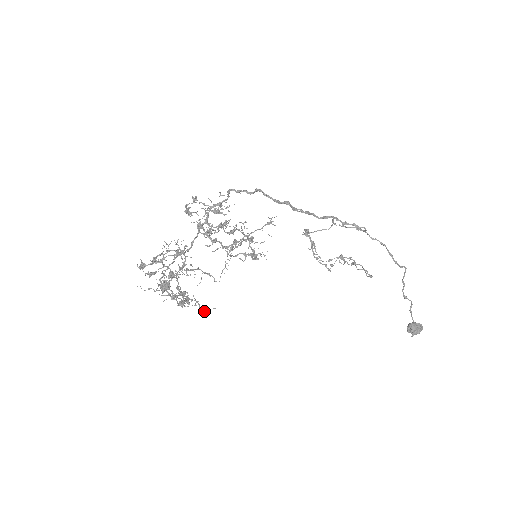
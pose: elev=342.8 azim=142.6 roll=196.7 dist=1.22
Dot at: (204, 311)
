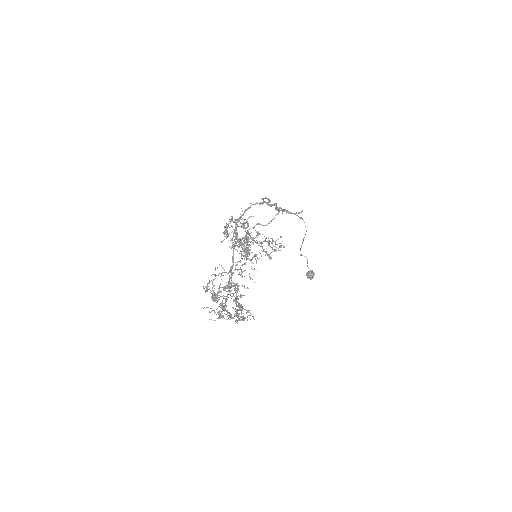
Dot at: occluded
